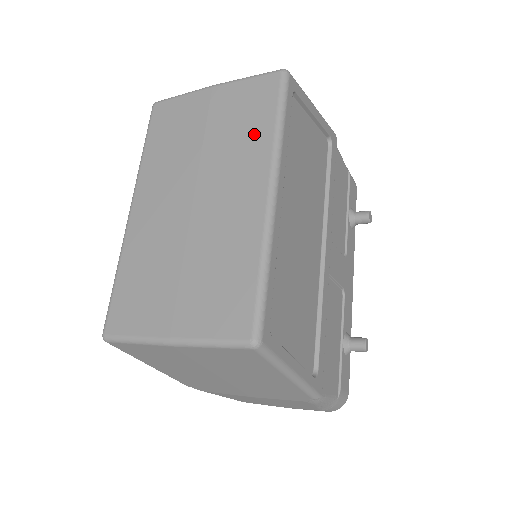
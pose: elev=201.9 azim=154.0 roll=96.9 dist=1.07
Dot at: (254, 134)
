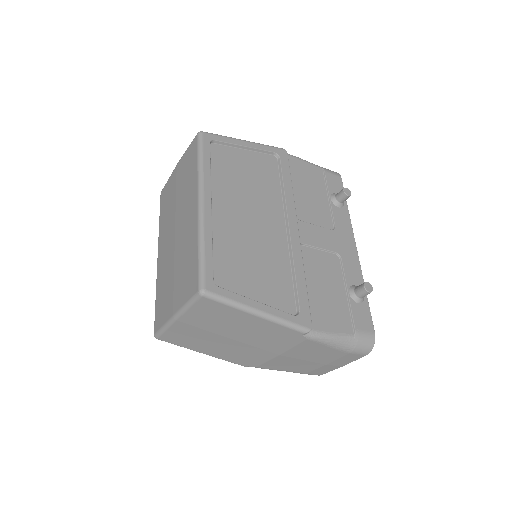
Dot at: (191, 177)
